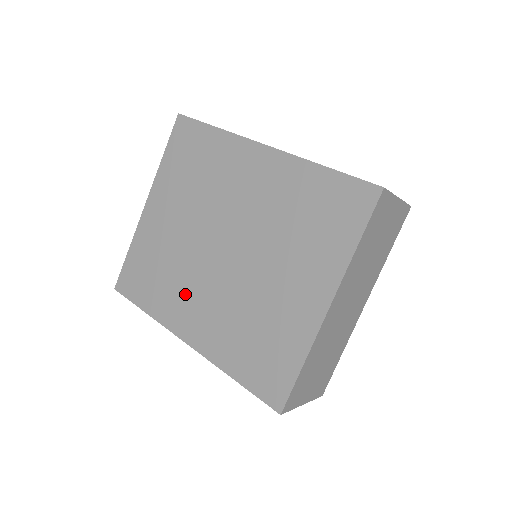
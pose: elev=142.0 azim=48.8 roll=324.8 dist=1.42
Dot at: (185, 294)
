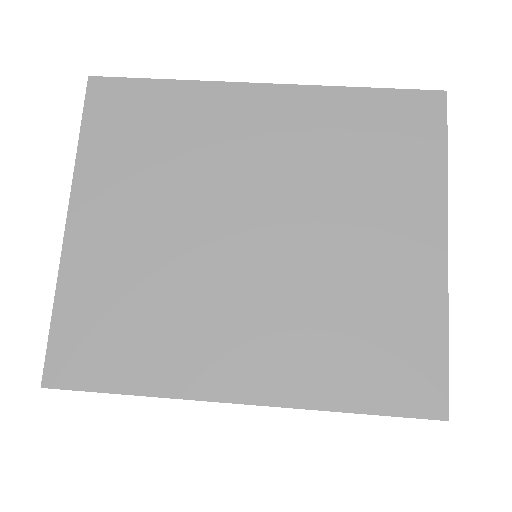
Dot at: (207, 328)
